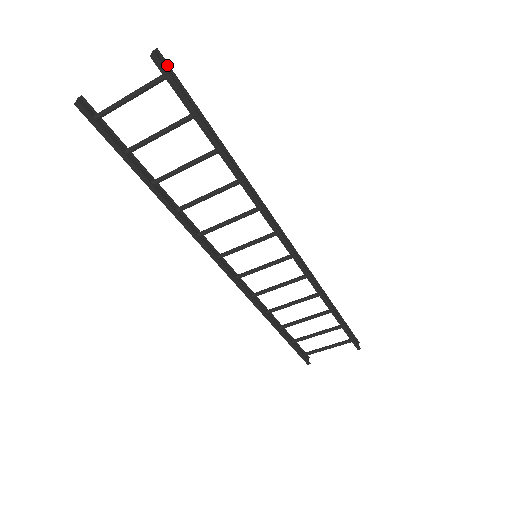
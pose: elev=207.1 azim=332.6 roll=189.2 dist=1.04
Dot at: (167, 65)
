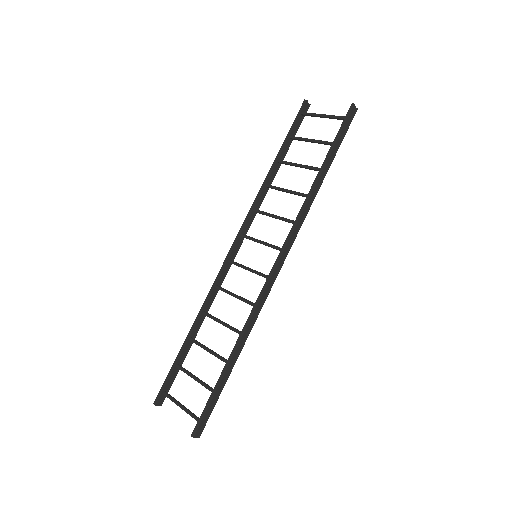
Dot at: (353, 117)
